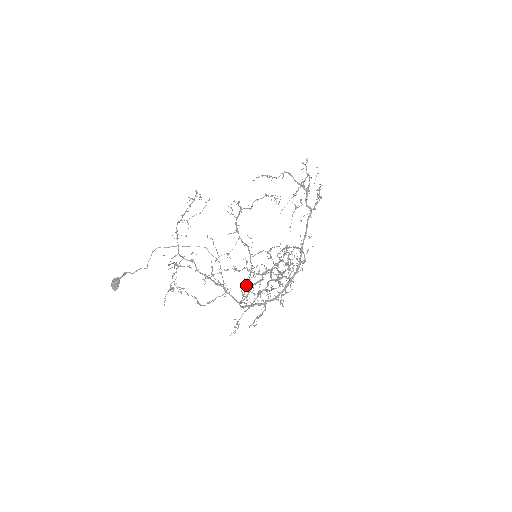
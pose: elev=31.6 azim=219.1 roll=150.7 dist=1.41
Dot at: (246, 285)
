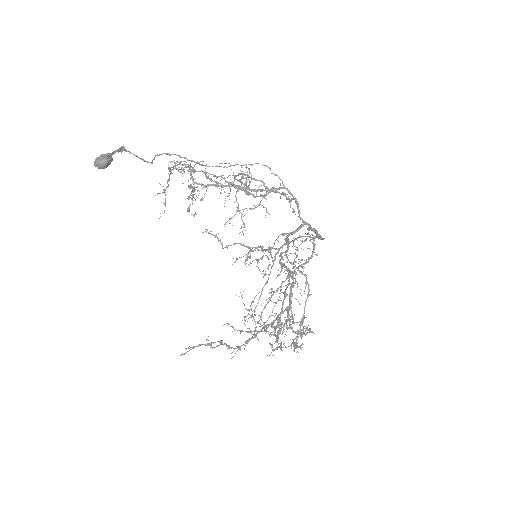
Dot at: (289, 201)
